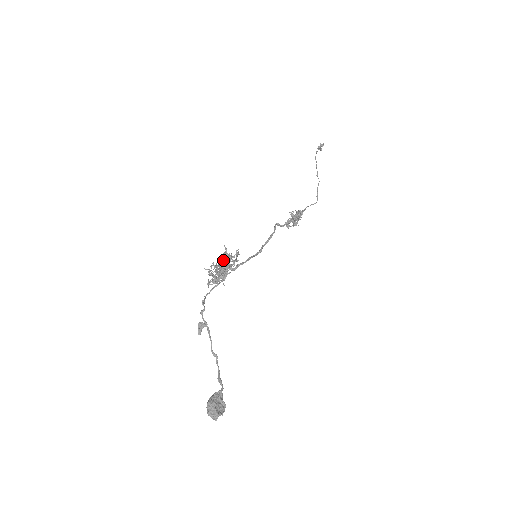
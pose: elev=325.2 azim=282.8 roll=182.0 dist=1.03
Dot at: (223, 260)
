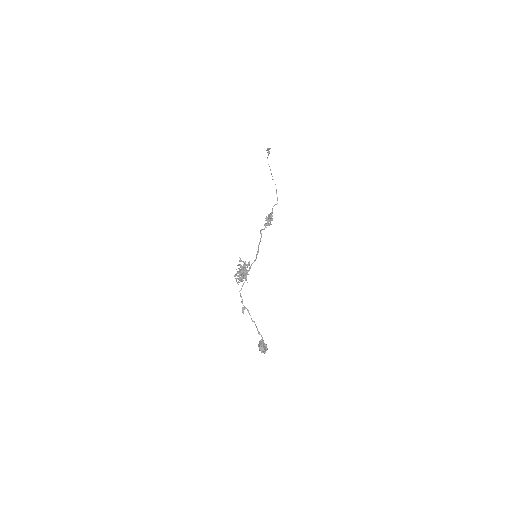
Dot at: occluded
